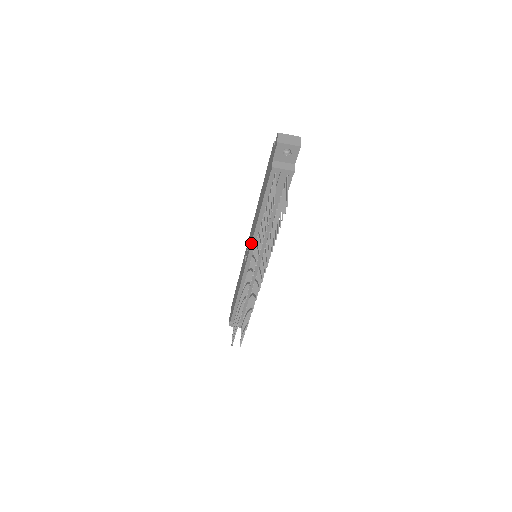
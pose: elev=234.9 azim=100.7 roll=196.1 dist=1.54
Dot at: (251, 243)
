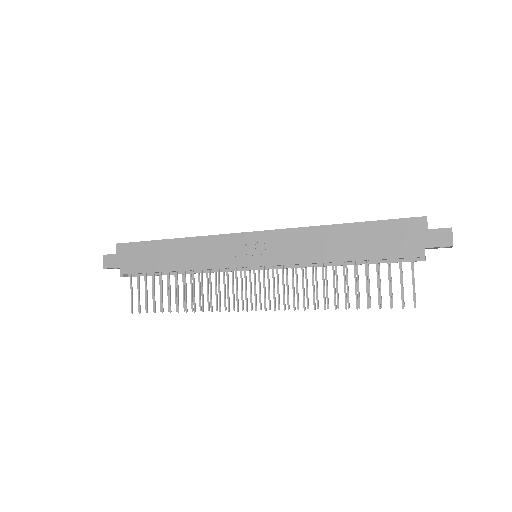
Dot at: (287, 264)
